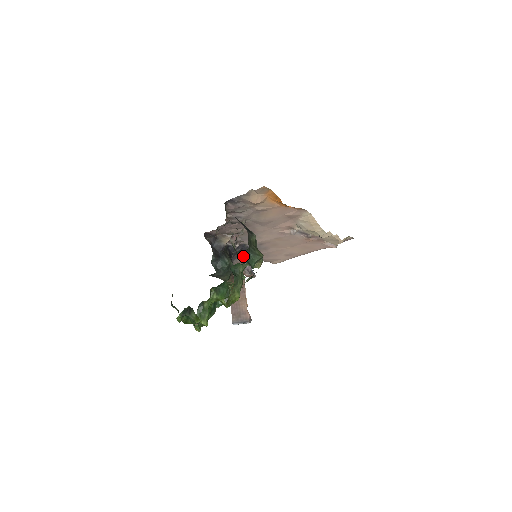
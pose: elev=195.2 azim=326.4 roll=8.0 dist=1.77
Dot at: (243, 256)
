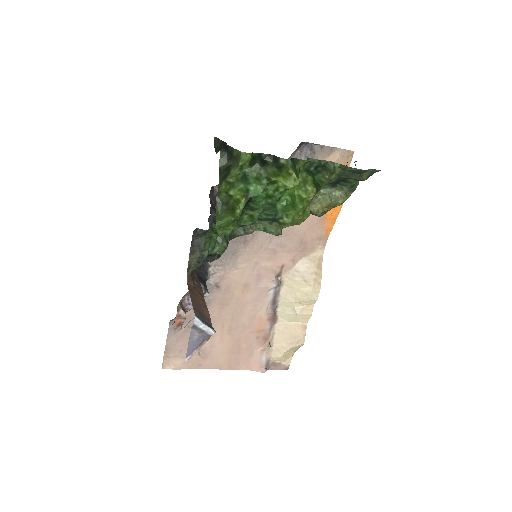
Dot at: (199, 277)
